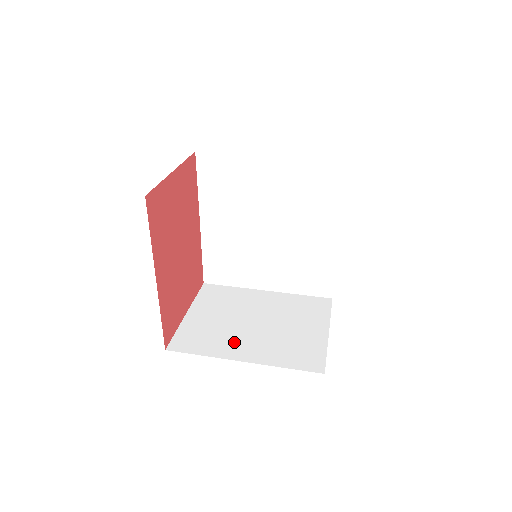
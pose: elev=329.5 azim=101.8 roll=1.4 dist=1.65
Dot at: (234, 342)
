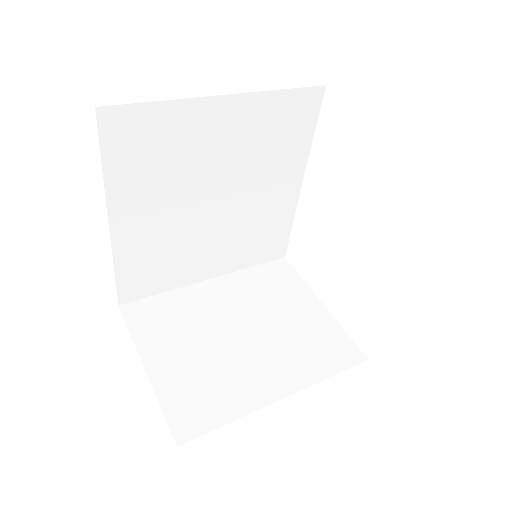
Dot at: (248, 377)
